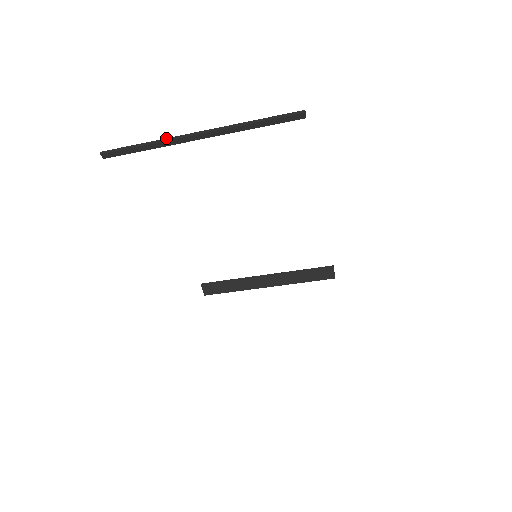
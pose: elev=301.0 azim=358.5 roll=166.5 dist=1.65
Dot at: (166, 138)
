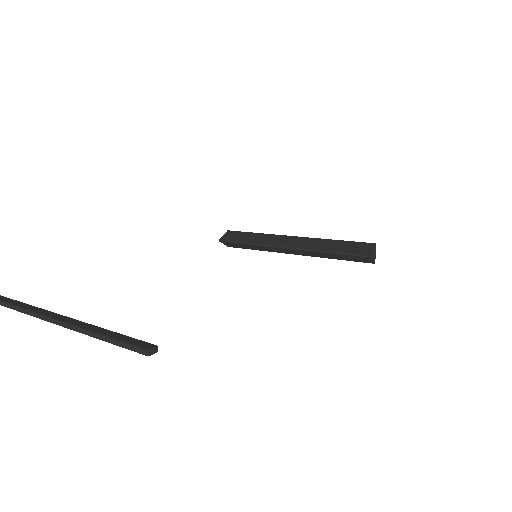
Dot at: (15, 306)
